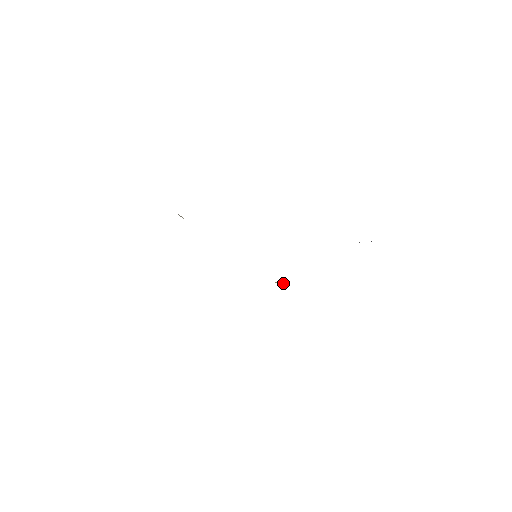
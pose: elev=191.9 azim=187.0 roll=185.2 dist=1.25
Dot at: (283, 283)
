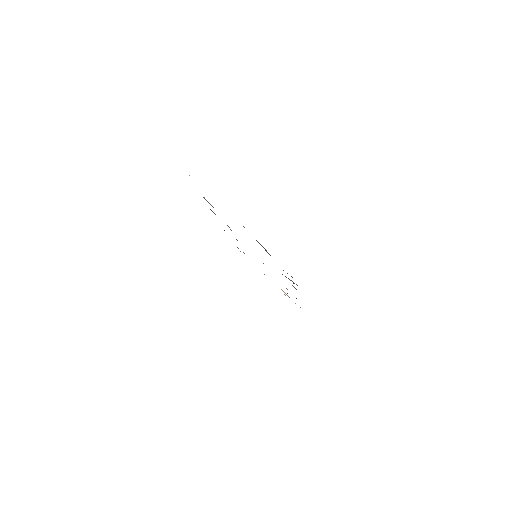
Dot at: (287, 295)
